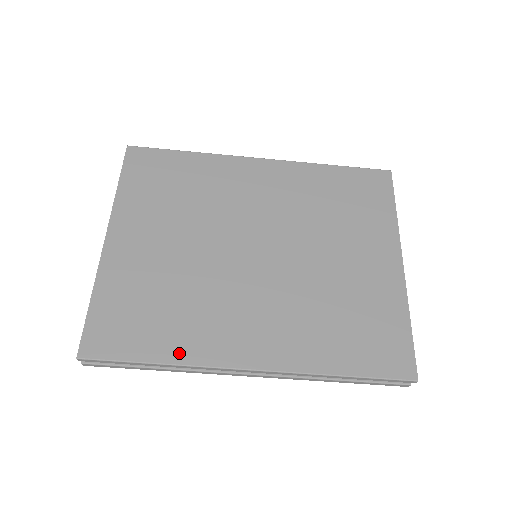
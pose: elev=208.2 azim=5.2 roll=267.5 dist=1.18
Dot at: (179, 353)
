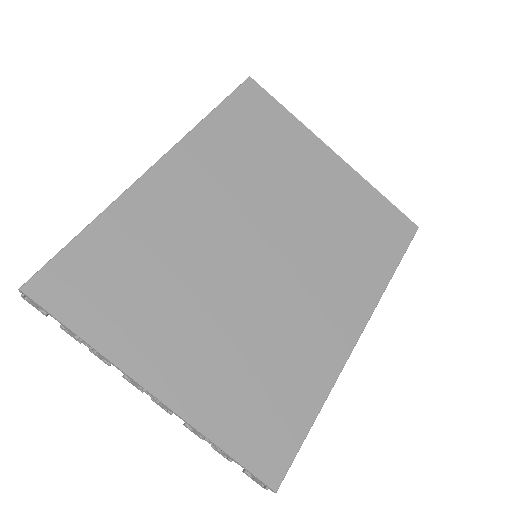
Dot at: (319, 388)
